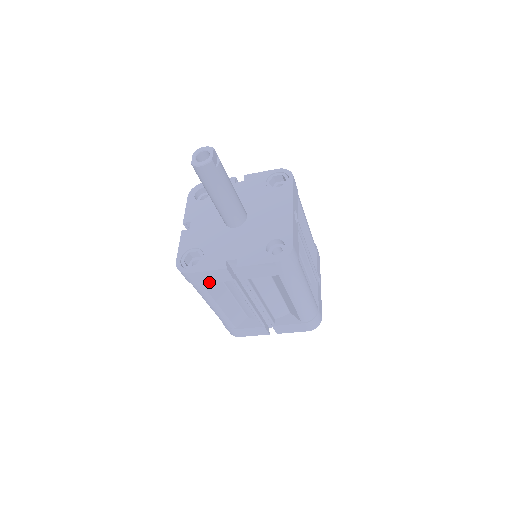
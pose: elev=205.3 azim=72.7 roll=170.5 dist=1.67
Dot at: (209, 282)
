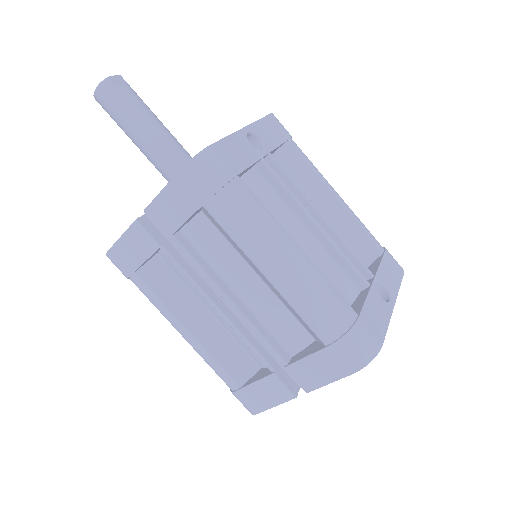
Dot at: (139, 264)
